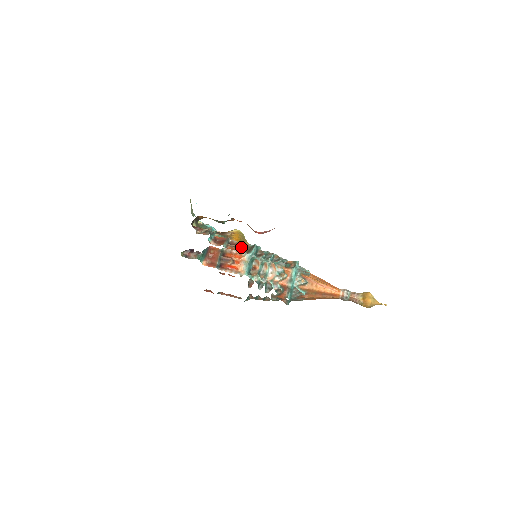
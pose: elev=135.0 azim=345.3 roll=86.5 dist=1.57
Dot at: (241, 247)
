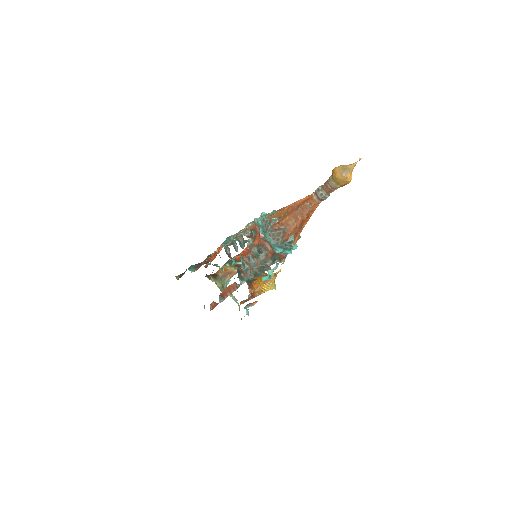
Dot at: occluded
